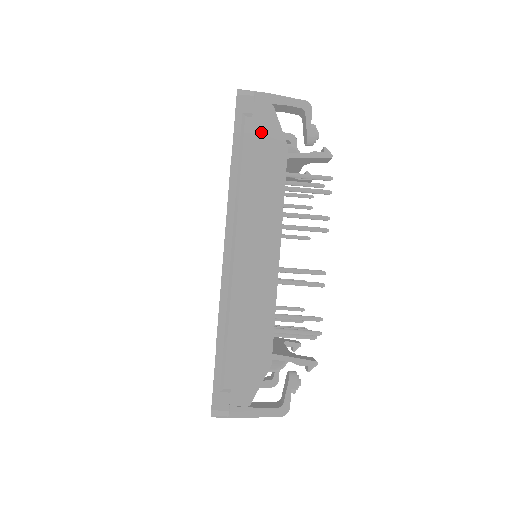
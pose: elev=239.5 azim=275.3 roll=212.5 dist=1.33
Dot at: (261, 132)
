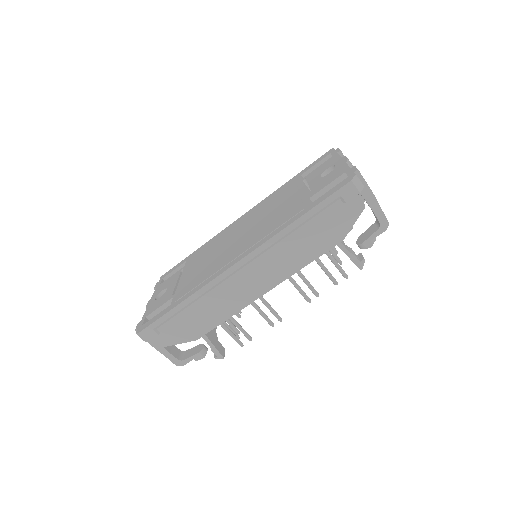
Dot at: (338, 215)
